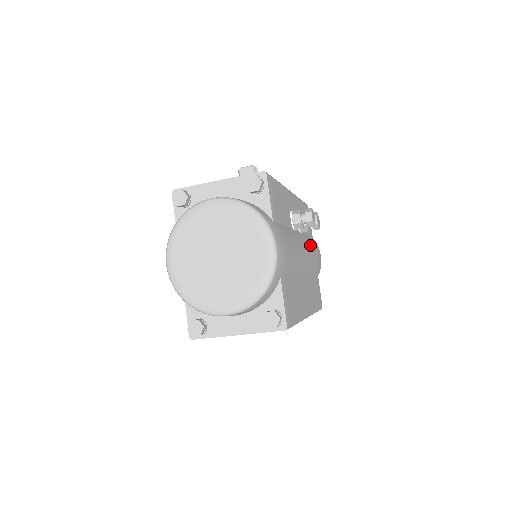
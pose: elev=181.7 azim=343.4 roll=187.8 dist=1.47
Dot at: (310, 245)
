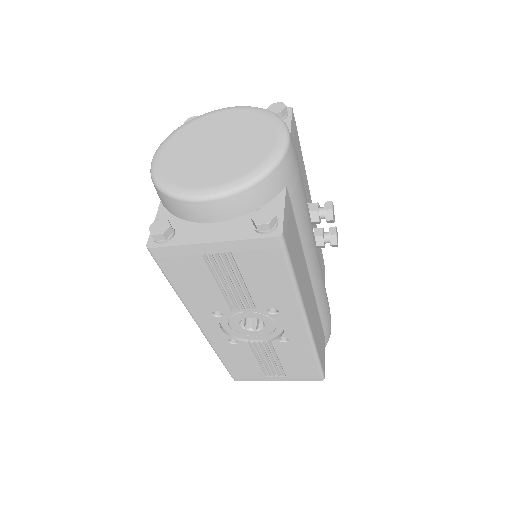
Dot at: occluded
